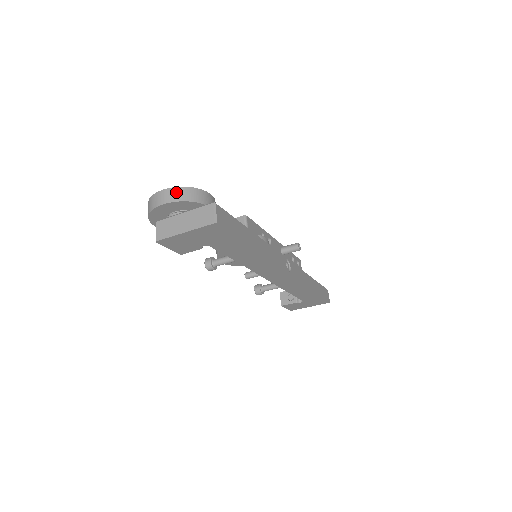
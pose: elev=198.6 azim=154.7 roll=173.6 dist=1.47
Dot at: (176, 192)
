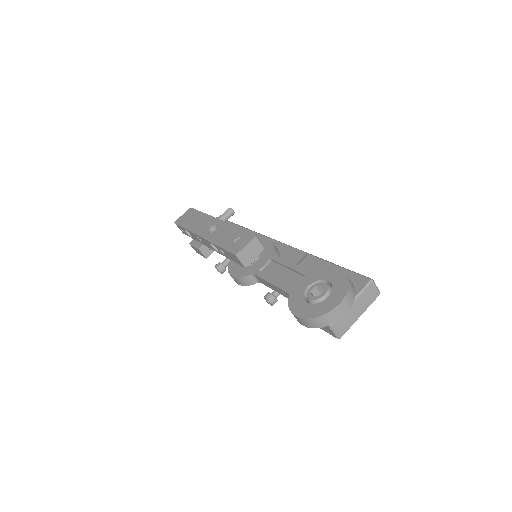
Dot at: (350, 295)
